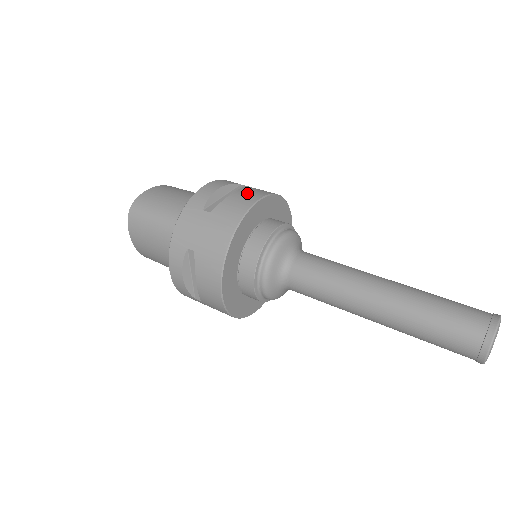
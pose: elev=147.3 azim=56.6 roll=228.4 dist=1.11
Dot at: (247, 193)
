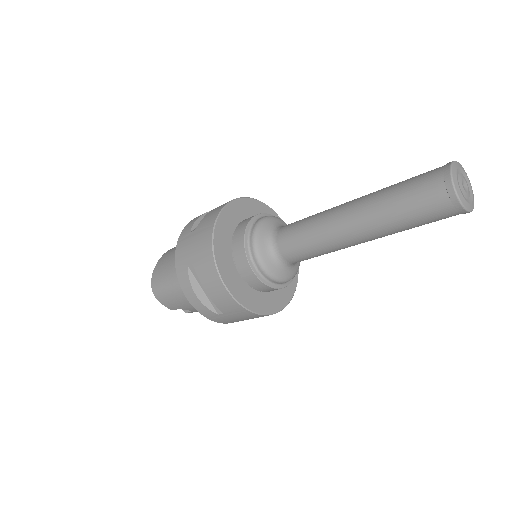
Dot at: occluded
